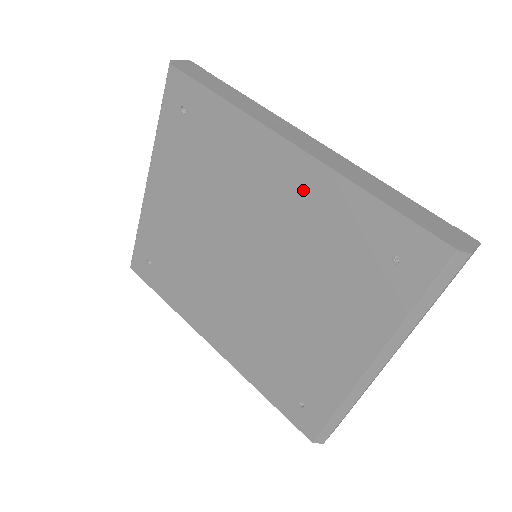
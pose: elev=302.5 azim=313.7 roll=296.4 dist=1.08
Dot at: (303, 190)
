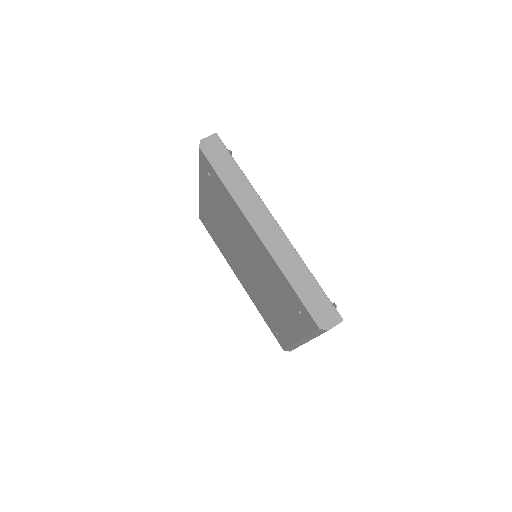
Dot at: (264, 256)
